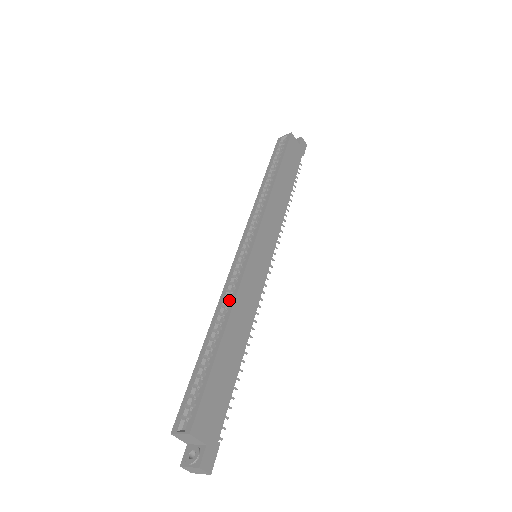
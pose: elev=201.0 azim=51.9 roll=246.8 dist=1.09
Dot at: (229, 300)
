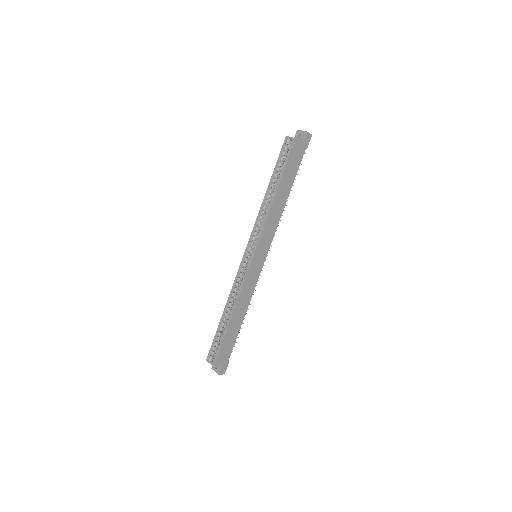
Dot at: (236, 292)
